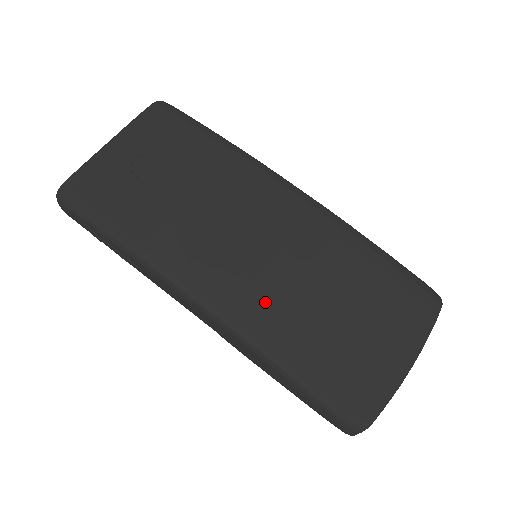
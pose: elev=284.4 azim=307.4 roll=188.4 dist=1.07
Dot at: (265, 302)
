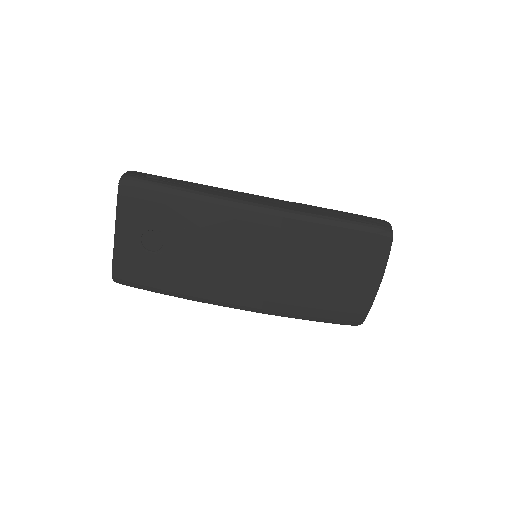
Dot at: (276, 293)
